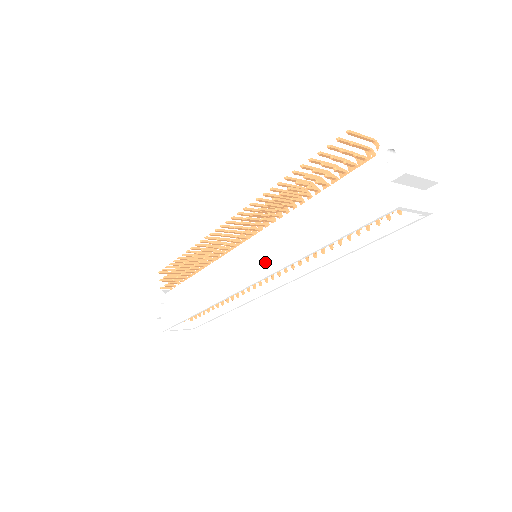
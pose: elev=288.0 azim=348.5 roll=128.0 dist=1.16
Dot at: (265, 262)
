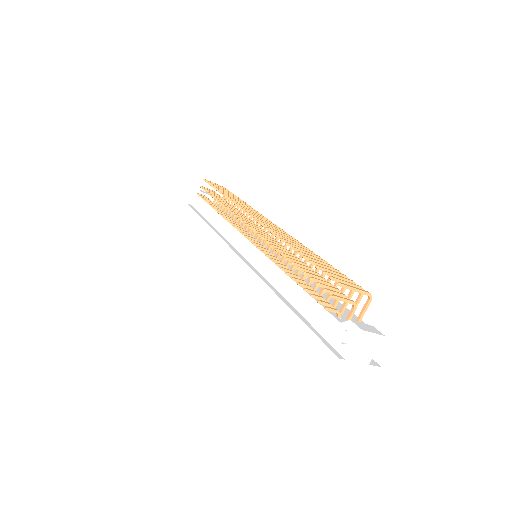
Dot at: (244, 281)
